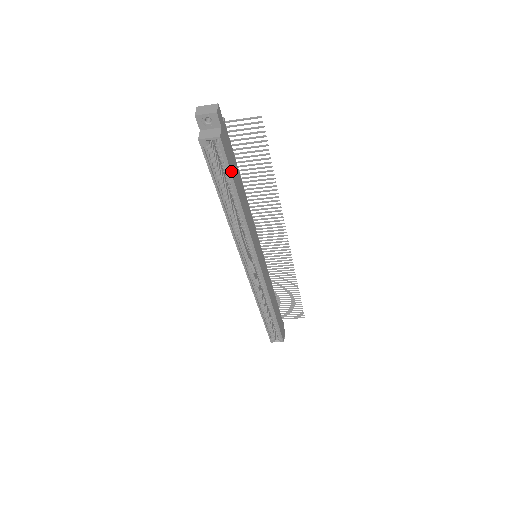
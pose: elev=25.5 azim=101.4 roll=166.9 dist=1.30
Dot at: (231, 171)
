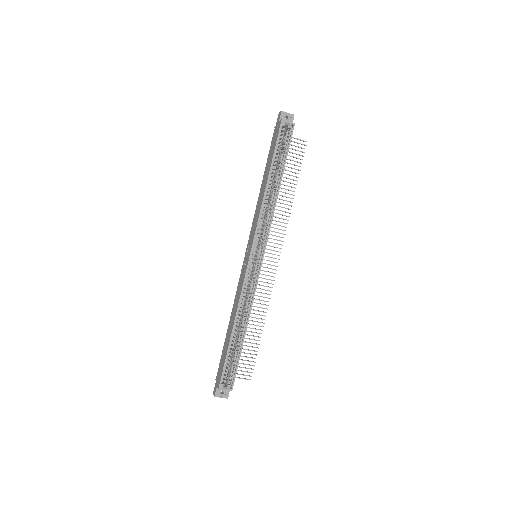
Dot at: (287, 153)
